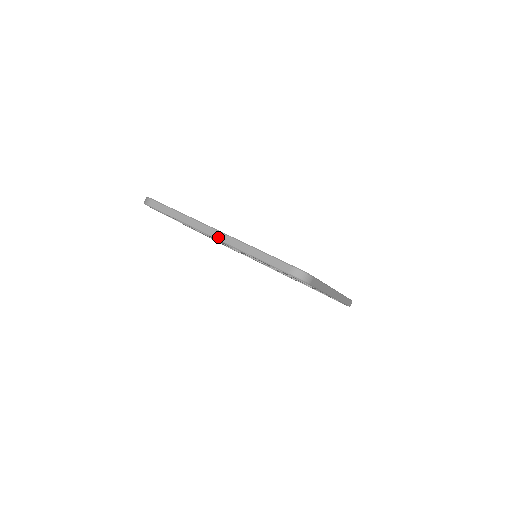
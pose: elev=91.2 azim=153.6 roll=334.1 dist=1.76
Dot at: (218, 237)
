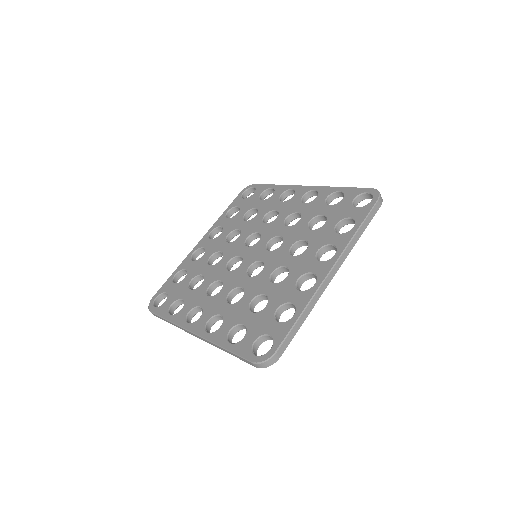
Dot at: occluded
